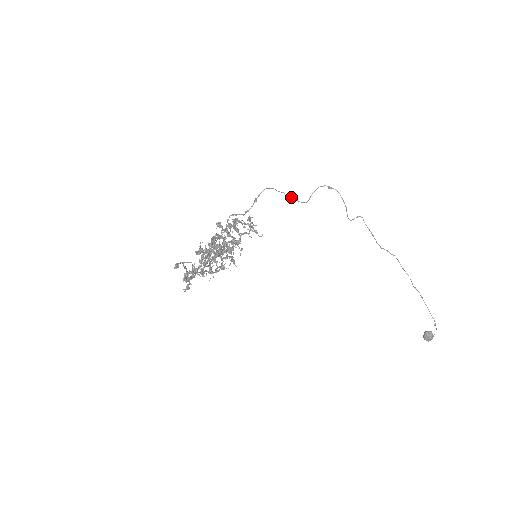
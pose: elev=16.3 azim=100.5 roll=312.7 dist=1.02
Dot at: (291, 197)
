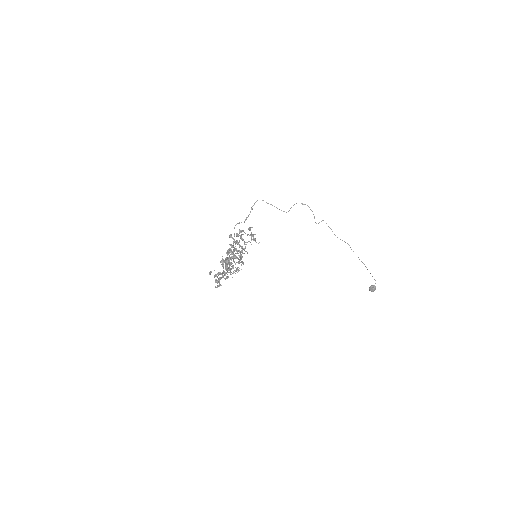
Dot at: (277, 208)
